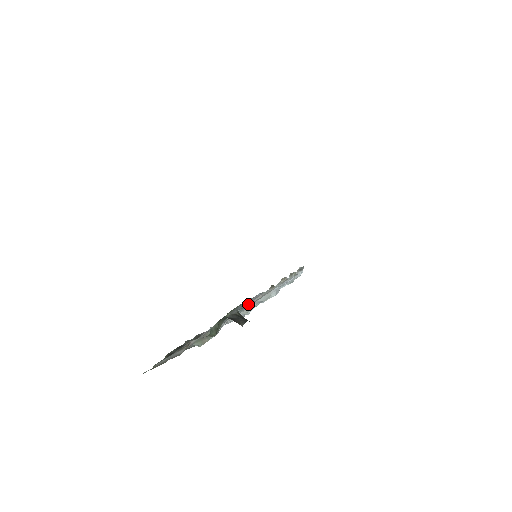
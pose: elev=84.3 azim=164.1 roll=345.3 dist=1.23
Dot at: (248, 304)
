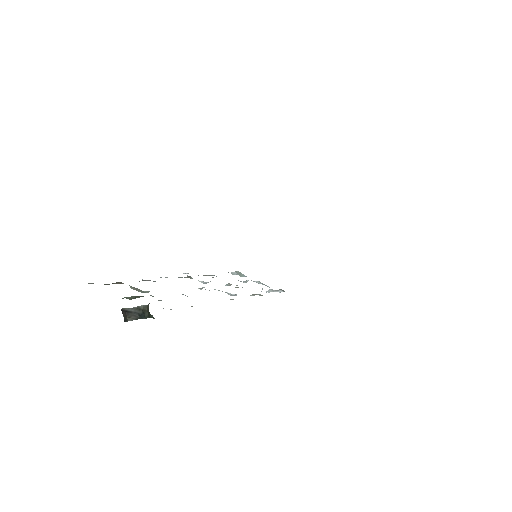
Dot at: occluded
